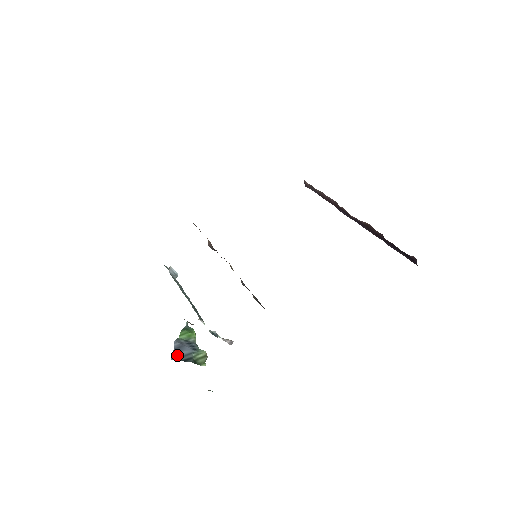
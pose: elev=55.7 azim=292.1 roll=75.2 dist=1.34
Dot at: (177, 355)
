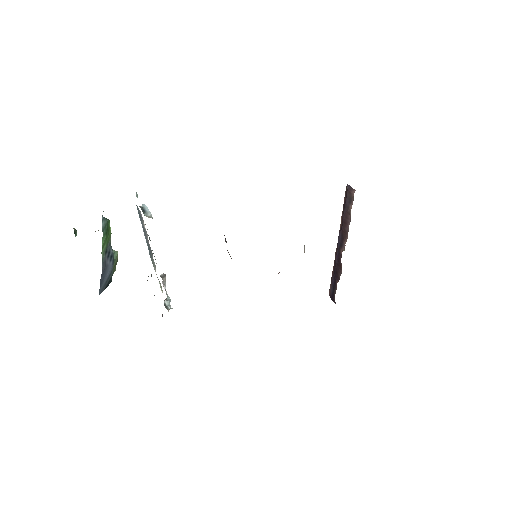
Dot at: (103, 286)
